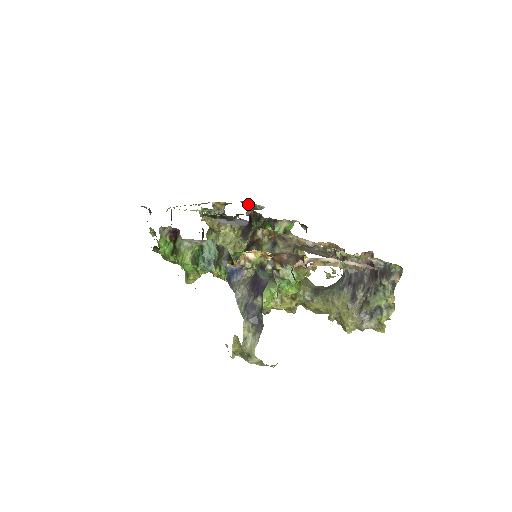
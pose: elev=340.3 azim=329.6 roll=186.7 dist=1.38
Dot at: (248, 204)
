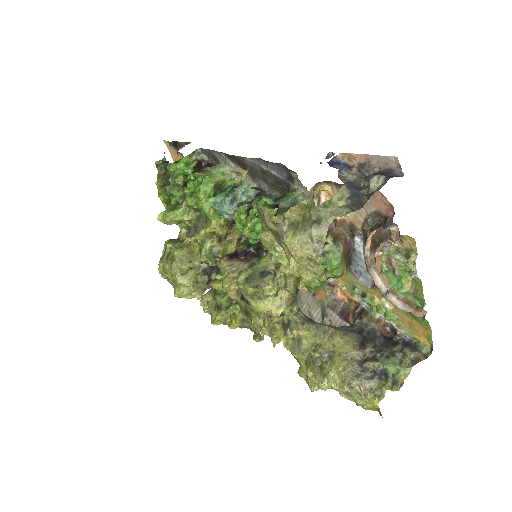
Dot at: occluded
